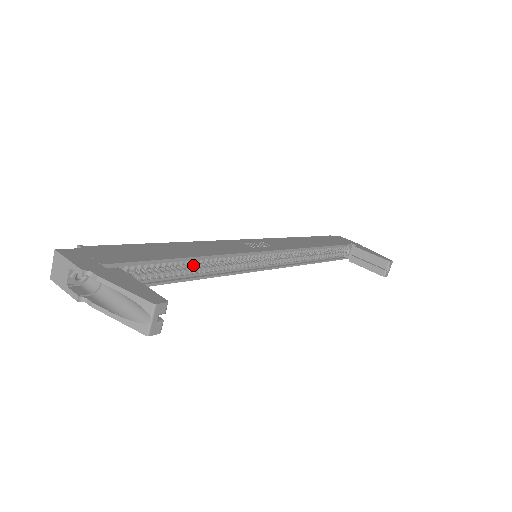
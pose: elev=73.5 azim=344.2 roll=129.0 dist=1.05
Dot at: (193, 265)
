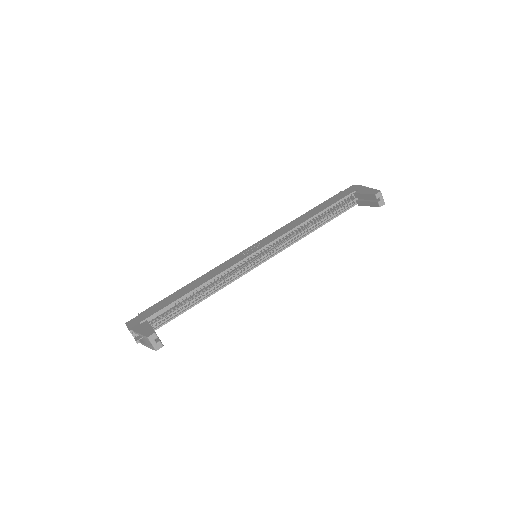
Dot at: (203, 290)
